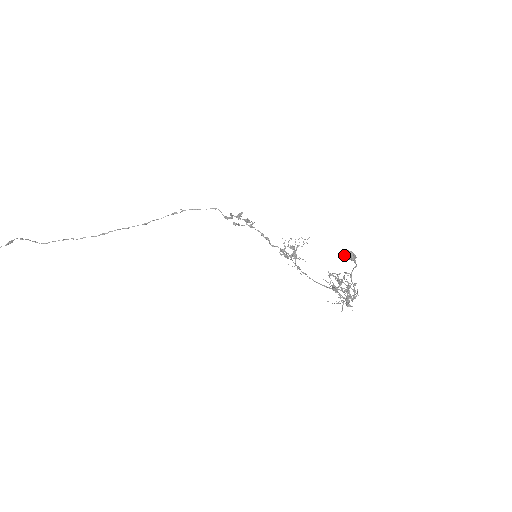
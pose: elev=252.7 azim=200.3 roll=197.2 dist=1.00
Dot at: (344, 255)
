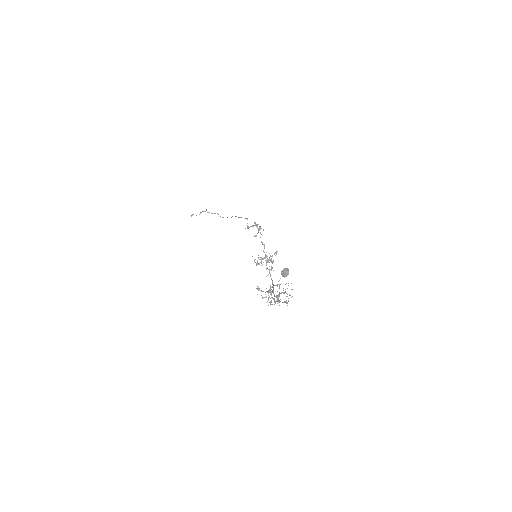
Dot at: (281, 272)
